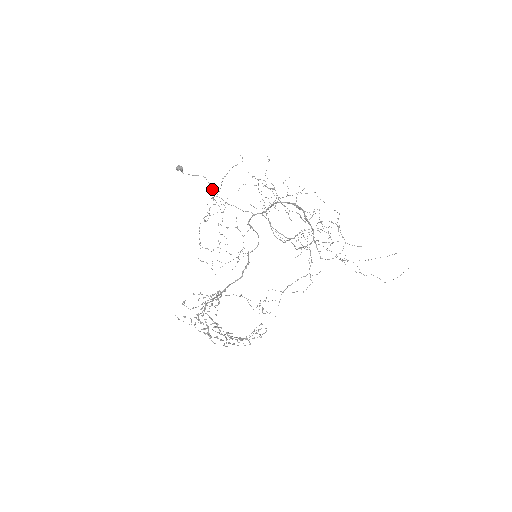
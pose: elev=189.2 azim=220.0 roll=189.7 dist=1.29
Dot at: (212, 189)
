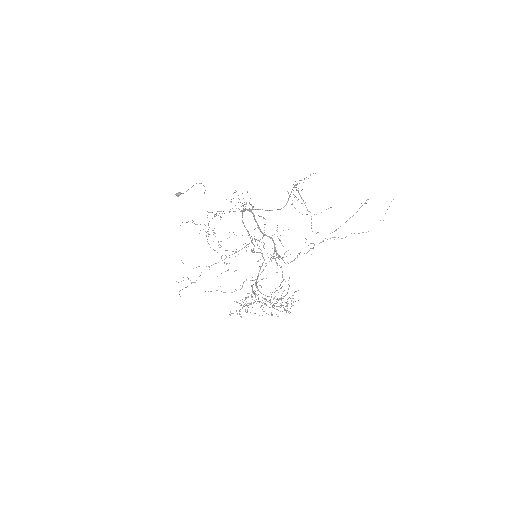
Dot at: occluded
